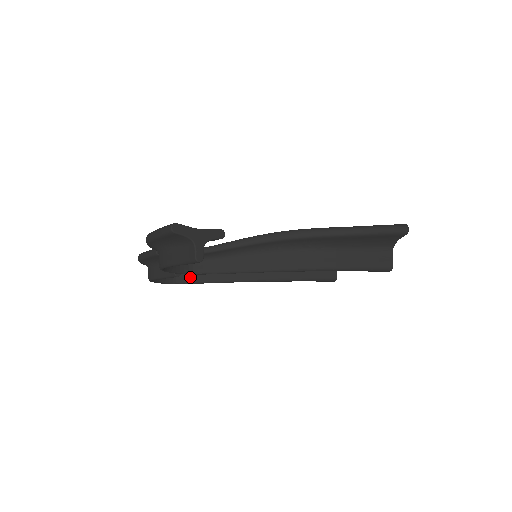
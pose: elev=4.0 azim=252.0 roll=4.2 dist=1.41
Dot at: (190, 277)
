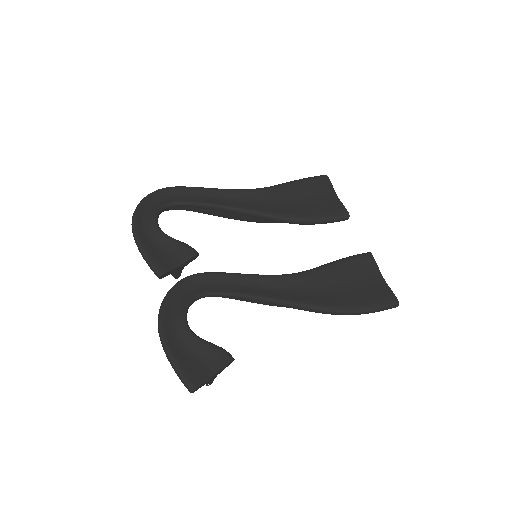
Dot at: (182, 207)
